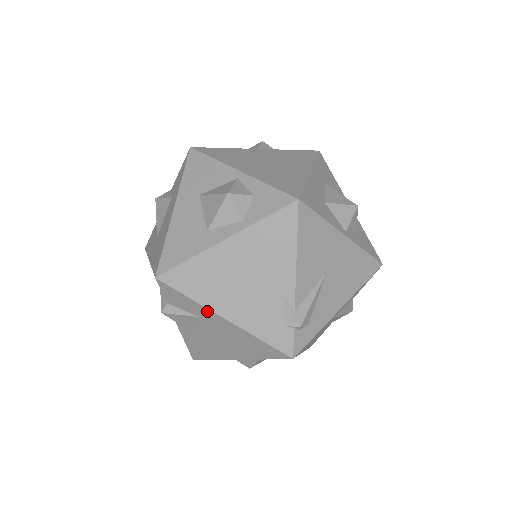
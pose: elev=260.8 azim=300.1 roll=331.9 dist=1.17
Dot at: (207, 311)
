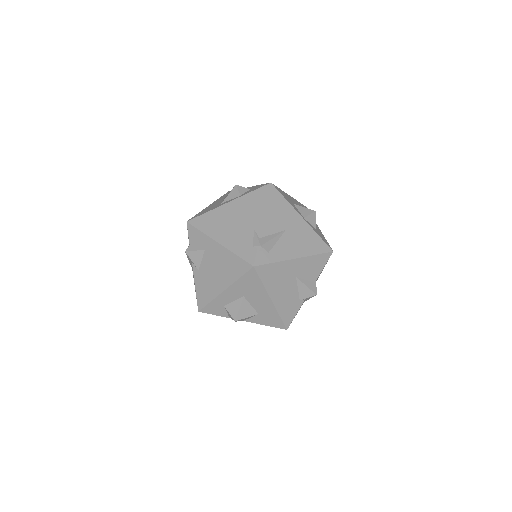
Dot at: (210, 240)
